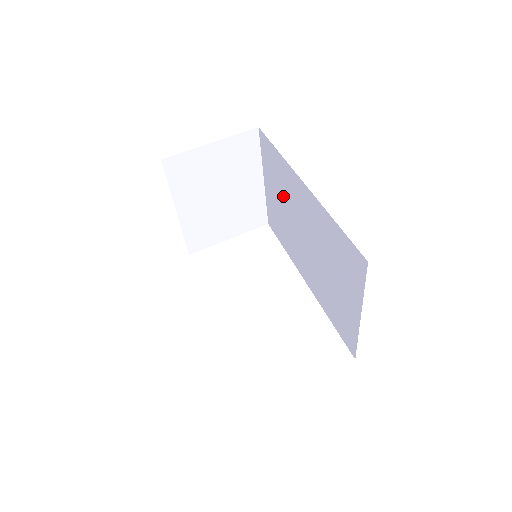
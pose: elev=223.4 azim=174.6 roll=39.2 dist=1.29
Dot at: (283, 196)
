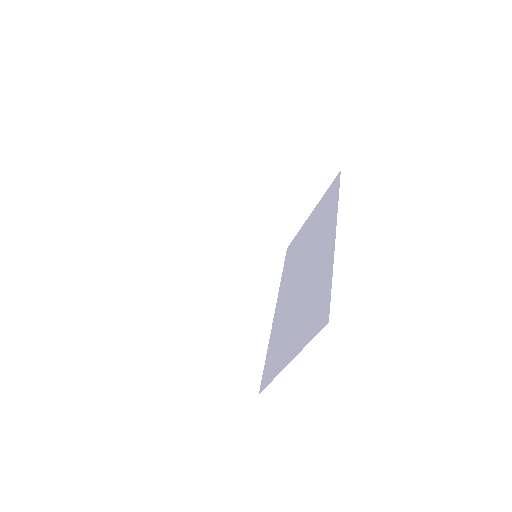
Dot at: (314, 233)
